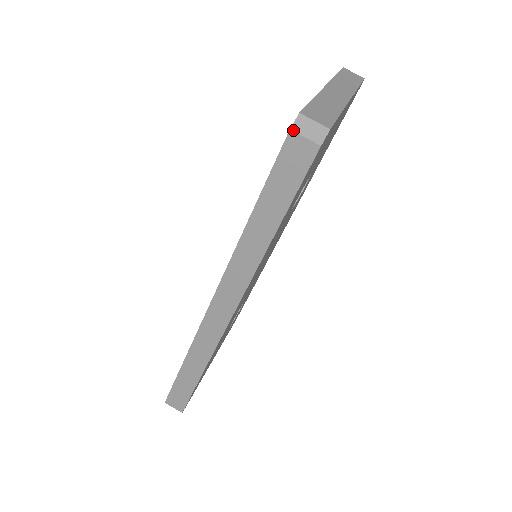
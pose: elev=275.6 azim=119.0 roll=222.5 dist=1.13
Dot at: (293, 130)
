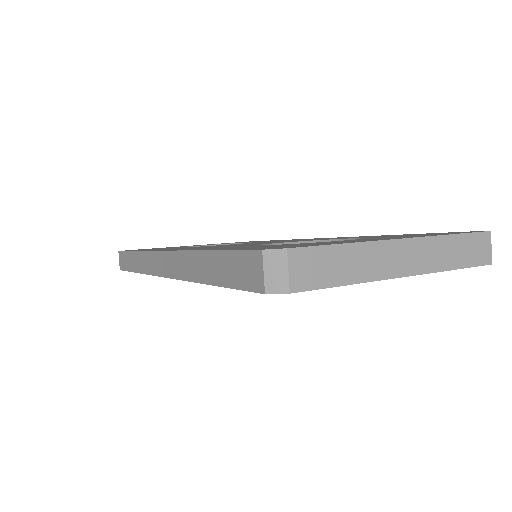
Dot at: (263, 254)
